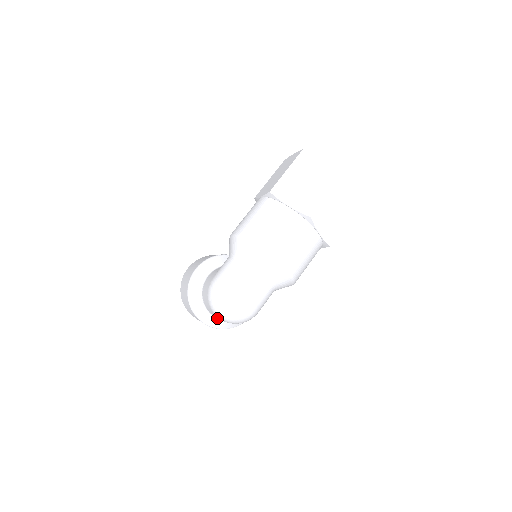
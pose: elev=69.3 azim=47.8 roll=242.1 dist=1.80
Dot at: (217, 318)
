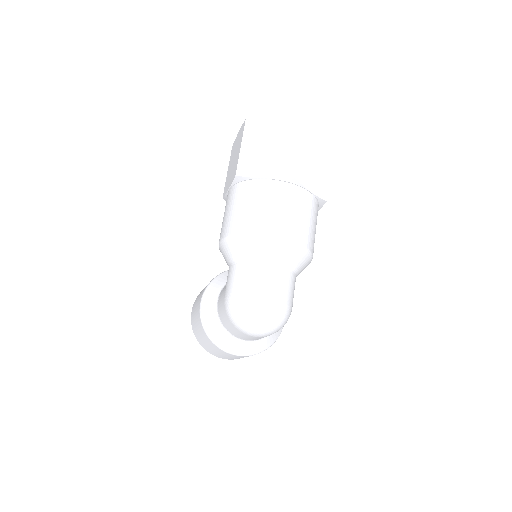
Dot at: (251, 341)
